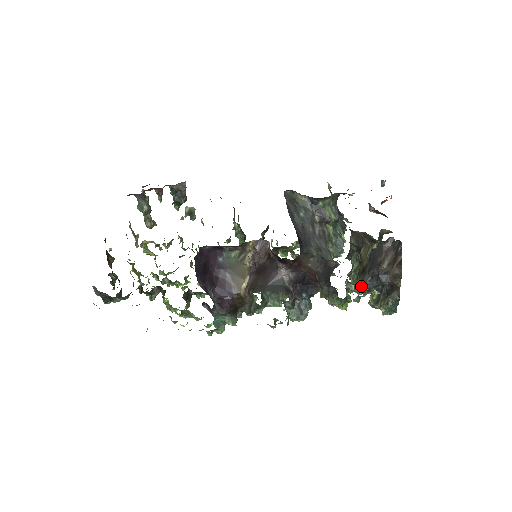
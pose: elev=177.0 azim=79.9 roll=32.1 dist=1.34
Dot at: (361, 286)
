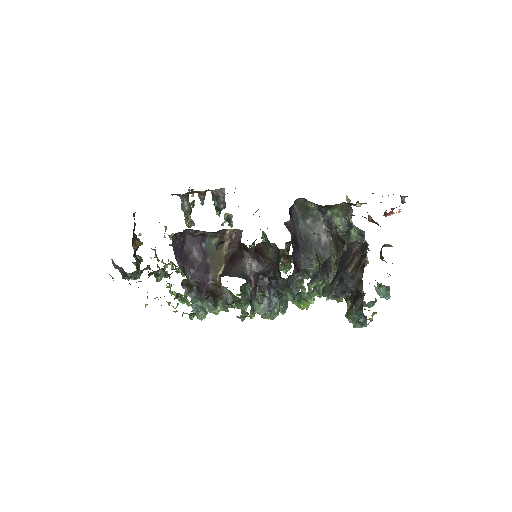
Dot at: (329, 290)
